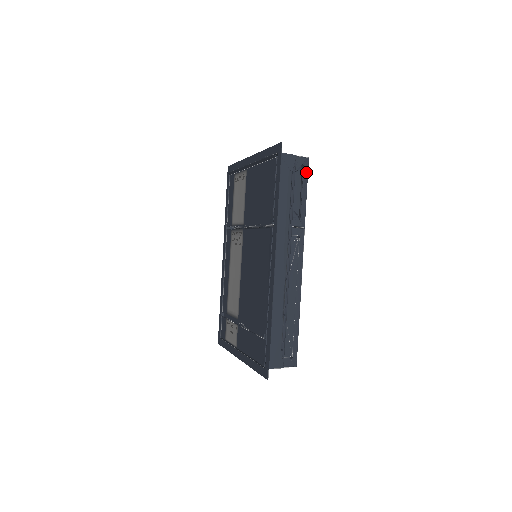
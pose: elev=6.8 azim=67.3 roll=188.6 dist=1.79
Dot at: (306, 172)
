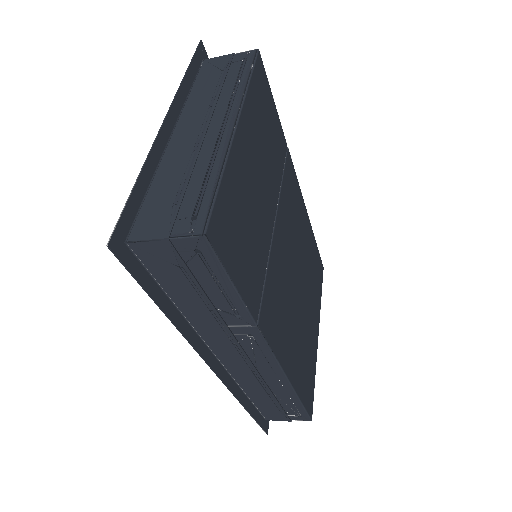
Dot at: (212, 258)
